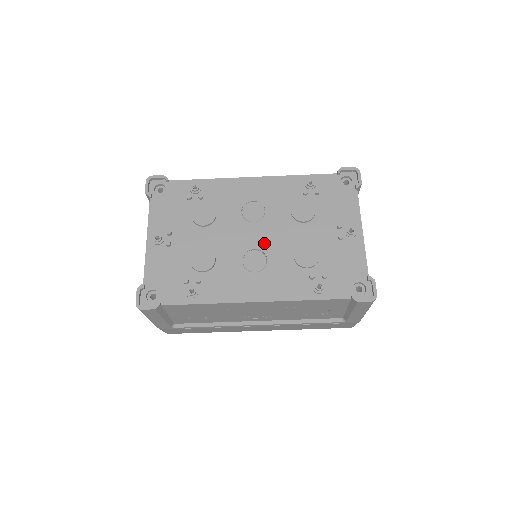
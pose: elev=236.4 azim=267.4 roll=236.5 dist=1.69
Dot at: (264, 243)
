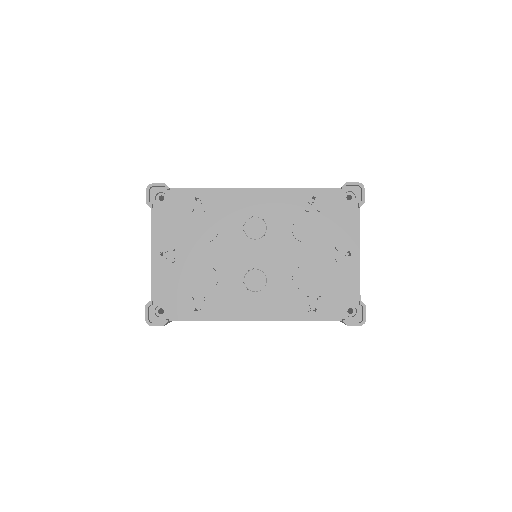
Dot at: (265, 262)
